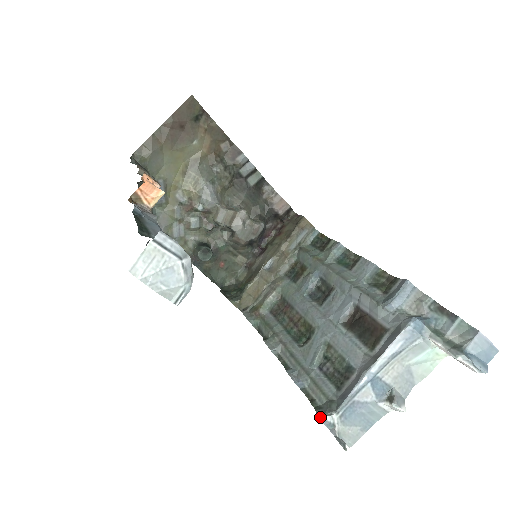
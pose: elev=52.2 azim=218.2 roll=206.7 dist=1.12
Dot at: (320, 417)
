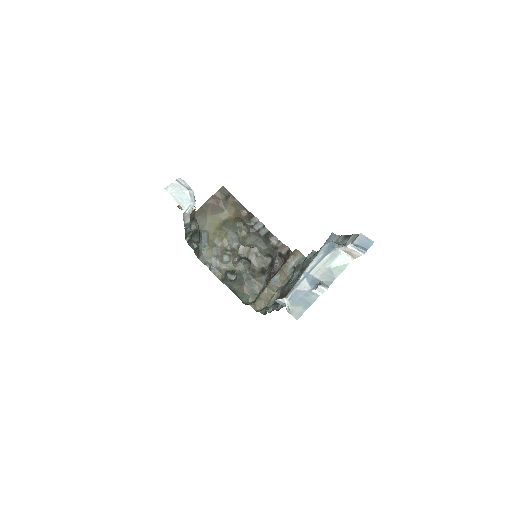
Dot at: (276, 300)
